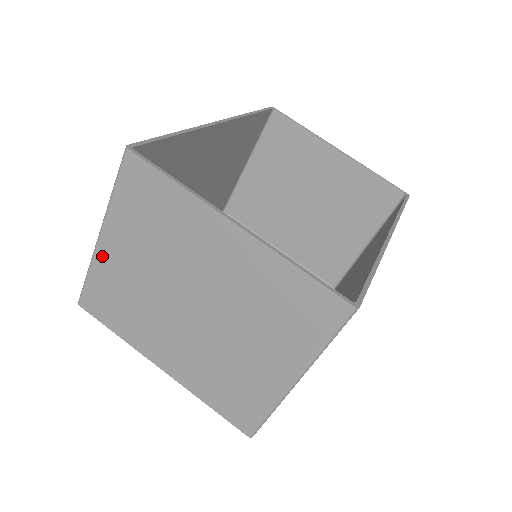
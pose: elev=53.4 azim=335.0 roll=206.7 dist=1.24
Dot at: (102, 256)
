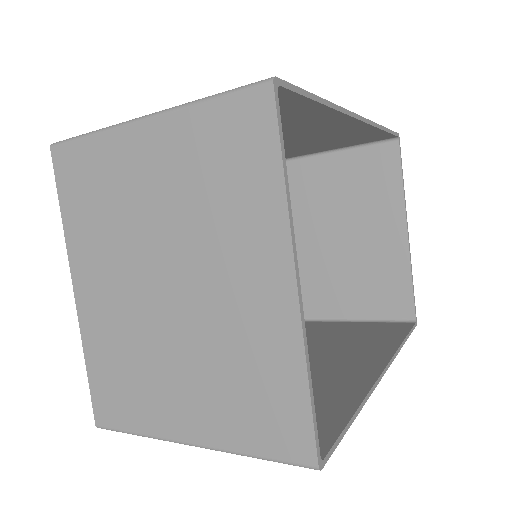
Dot at: (125, 139)
